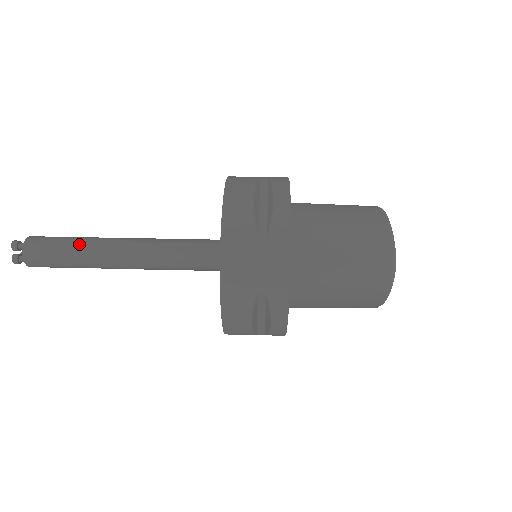
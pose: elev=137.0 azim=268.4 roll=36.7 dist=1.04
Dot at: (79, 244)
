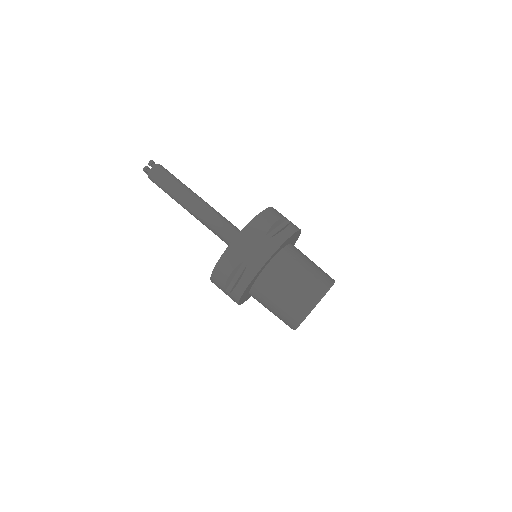
Dot at: (180, 184)
